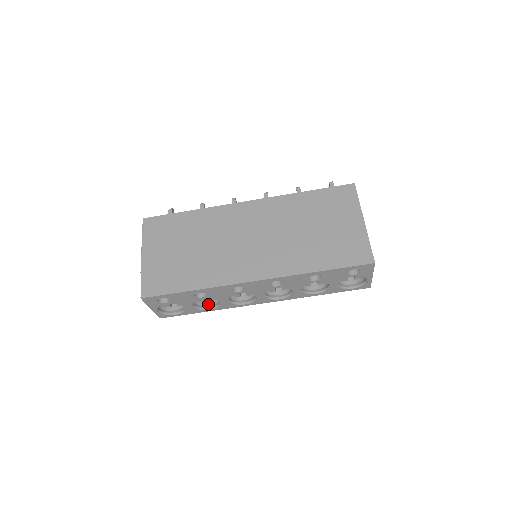
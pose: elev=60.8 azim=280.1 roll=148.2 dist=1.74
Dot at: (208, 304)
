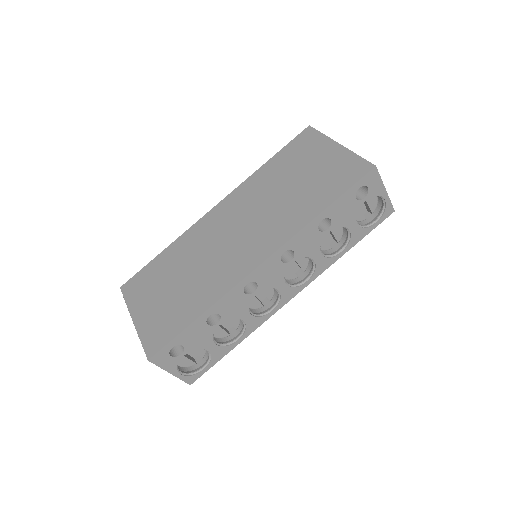
Dot at: (234, 336)
